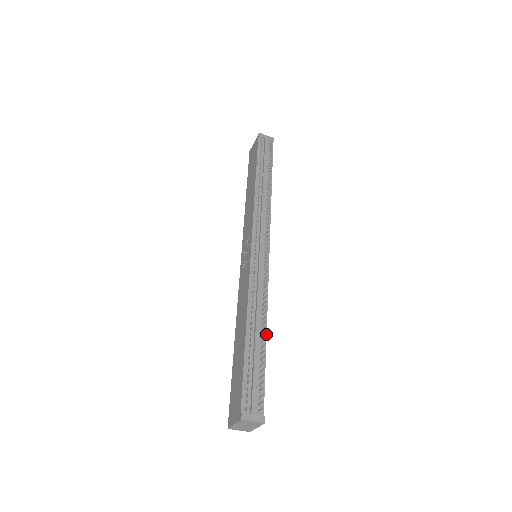
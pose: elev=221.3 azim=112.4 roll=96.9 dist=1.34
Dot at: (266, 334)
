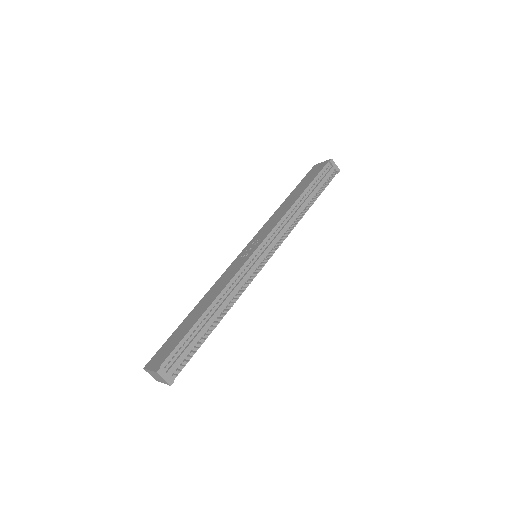
Dot at: occluded
